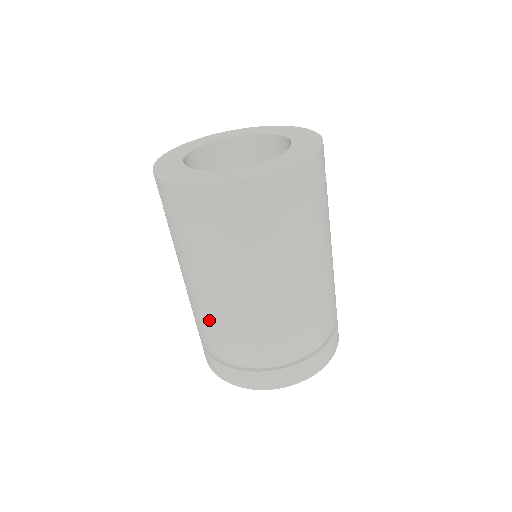
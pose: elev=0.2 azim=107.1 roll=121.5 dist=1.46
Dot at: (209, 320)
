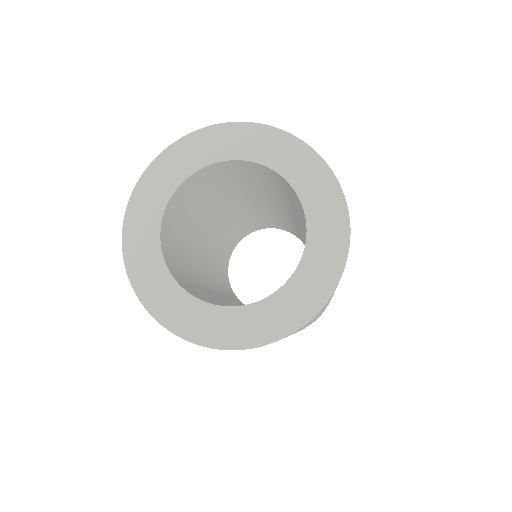
Dot at: occluded
